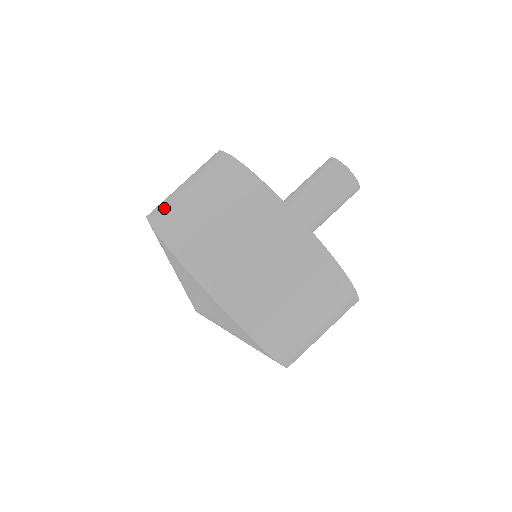
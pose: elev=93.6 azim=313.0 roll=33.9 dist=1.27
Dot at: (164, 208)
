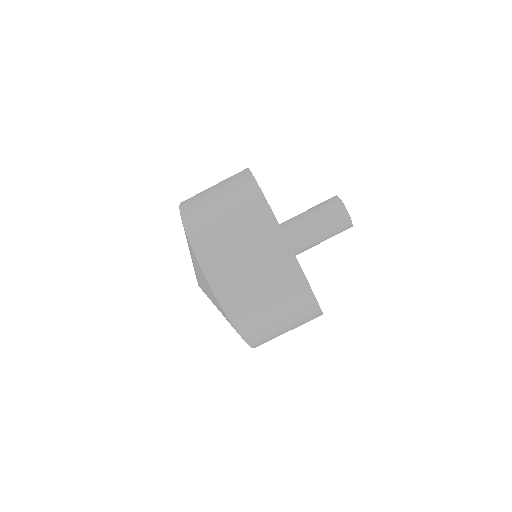
Dot at: (205, 234)
